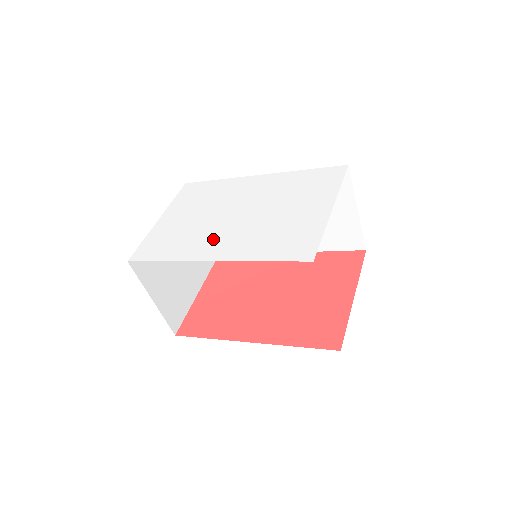
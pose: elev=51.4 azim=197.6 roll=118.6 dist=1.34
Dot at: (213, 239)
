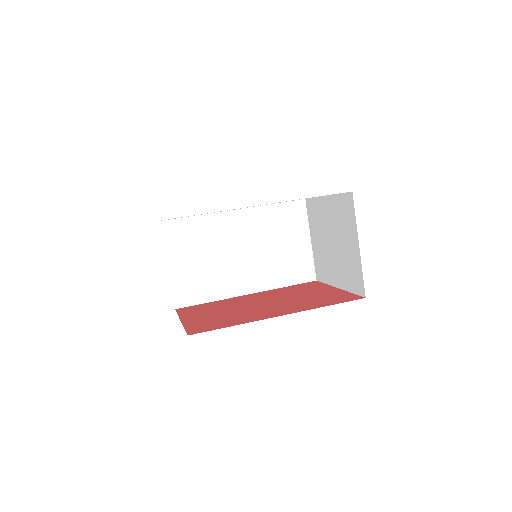
Dot at: (247, 207)
